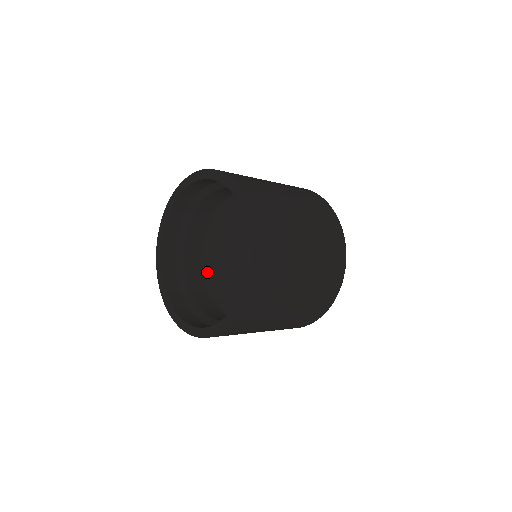
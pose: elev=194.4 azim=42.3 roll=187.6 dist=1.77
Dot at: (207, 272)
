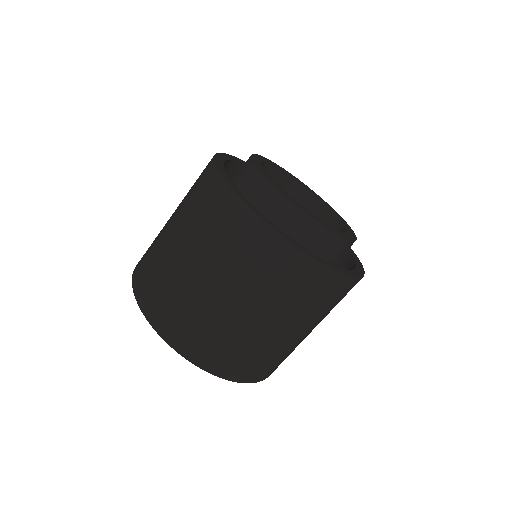
Dot at: occluded
